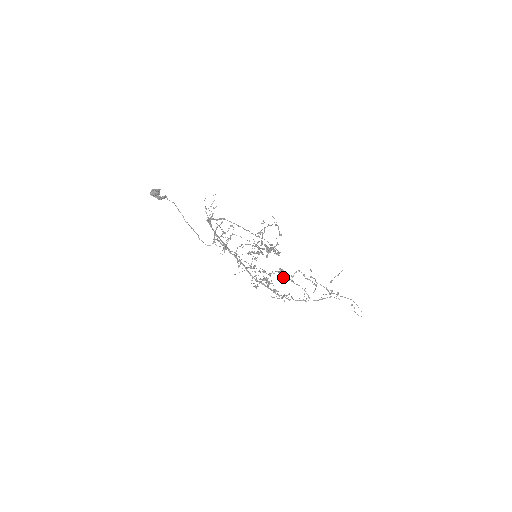
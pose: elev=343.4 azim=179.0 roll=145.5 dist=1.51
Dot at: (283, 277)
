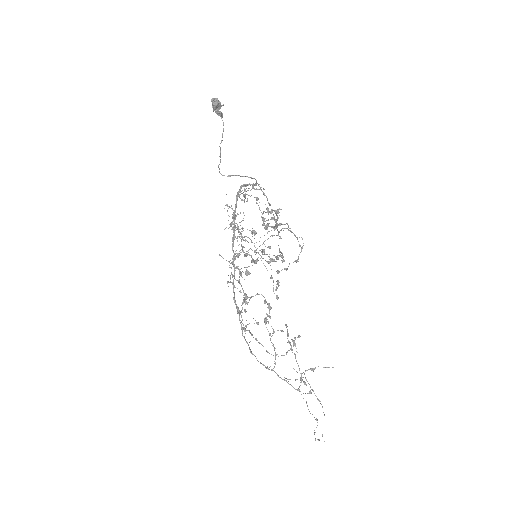
Dot at: (270, 262)
